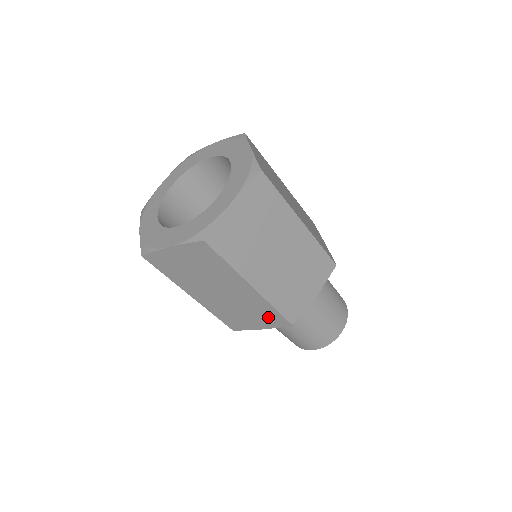
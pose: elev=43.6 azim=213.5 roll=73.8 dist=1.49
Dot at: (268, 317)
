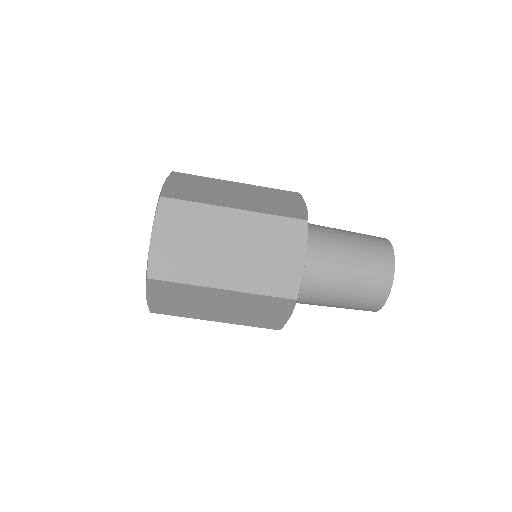
Dot at: (286, 235)
